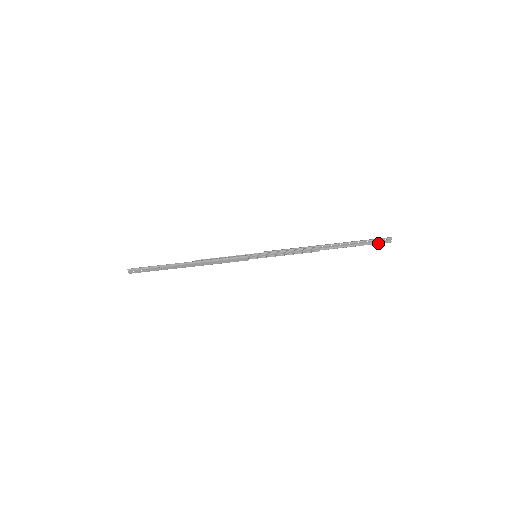
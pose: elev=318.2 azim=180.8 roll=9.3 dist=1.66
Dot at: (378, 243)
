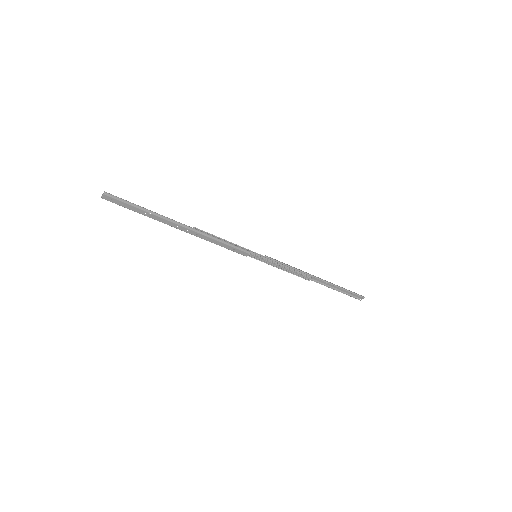
Dot at: (351, 296)
